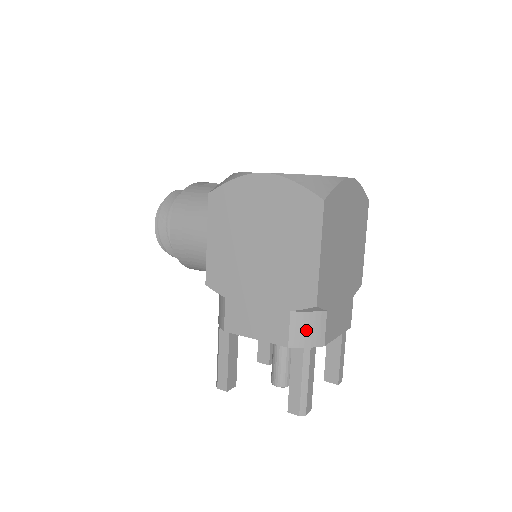
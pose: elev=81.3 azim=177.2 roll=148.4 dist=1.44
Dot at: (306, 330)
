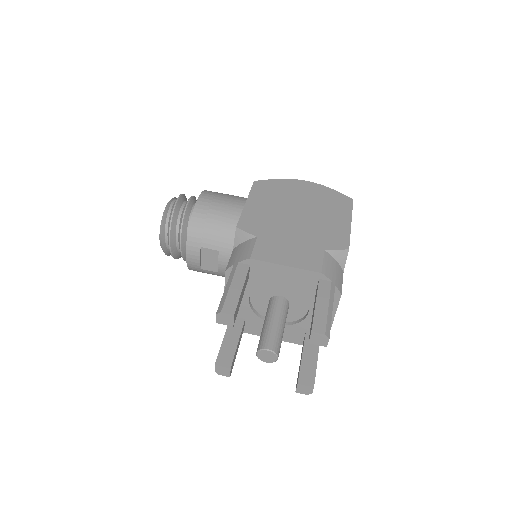
Dot at: (333, 270)
